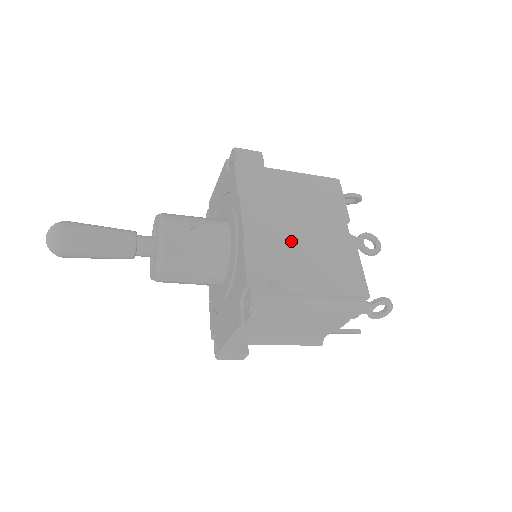
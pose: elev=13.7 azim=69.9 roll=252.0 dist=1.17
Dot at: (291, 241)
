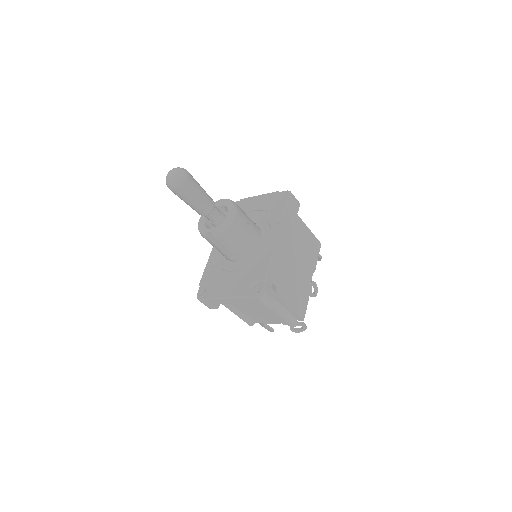
Dot at: (289, 267)
